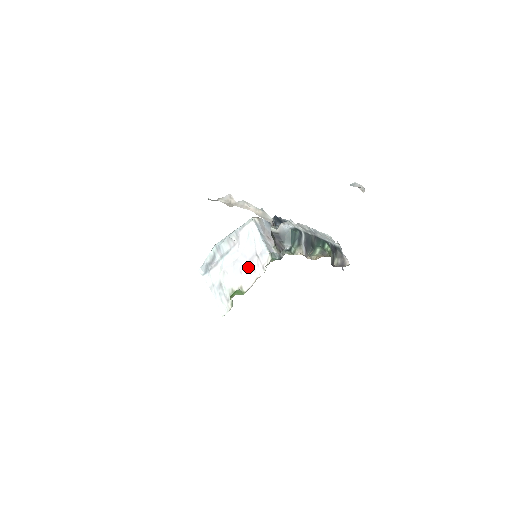
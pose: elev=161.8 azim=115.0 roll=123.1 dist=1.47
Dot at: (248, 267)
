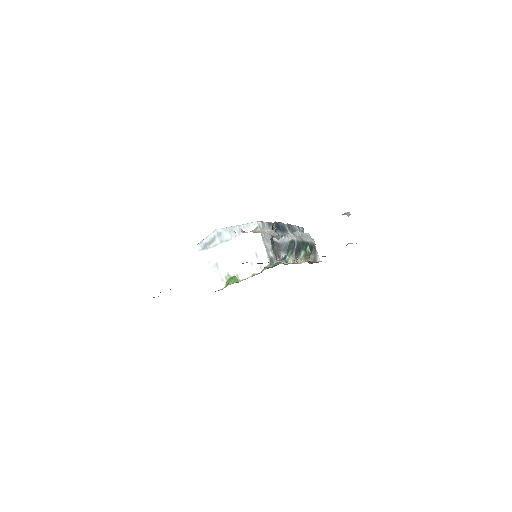
Dot at: (246, 261)
